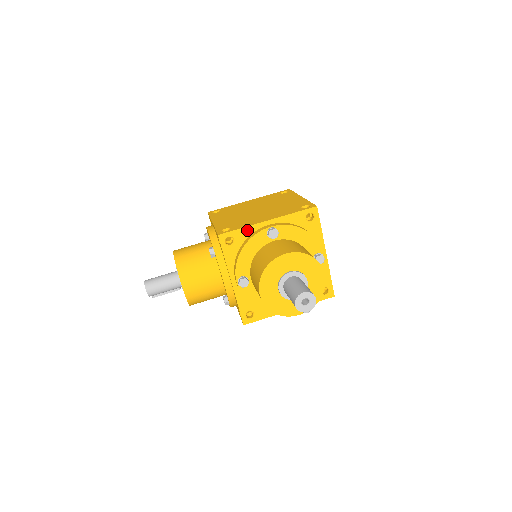
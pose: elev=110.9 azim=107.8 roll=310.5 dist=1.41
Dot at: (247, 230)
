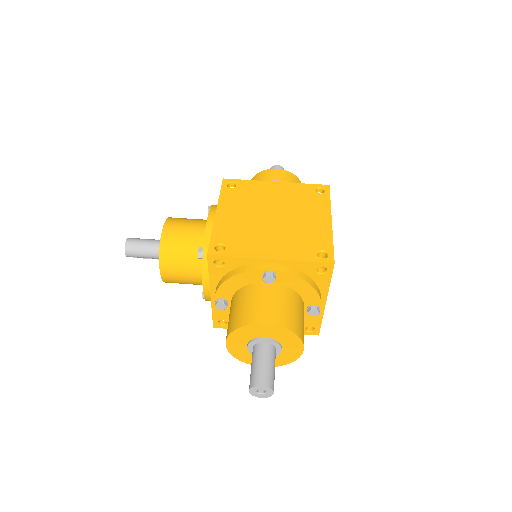
Dot at: (242, 260)
